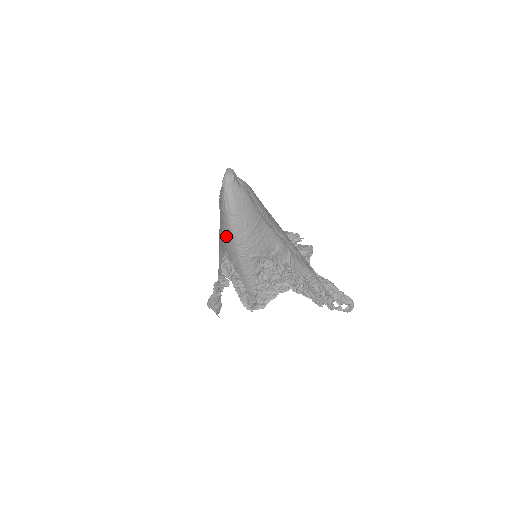
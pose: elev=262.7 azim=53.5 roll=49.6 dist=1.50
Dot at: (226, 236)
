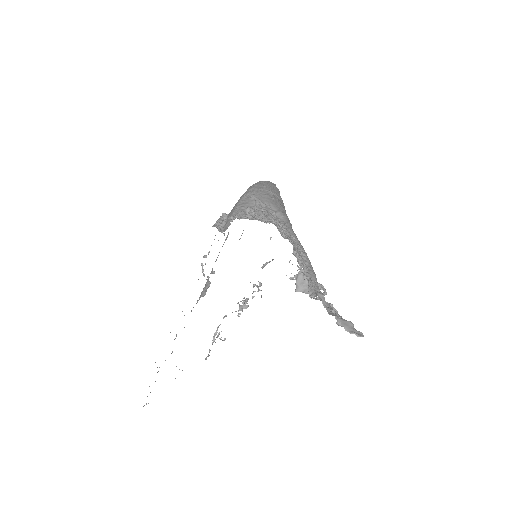
Dot at: occluded
